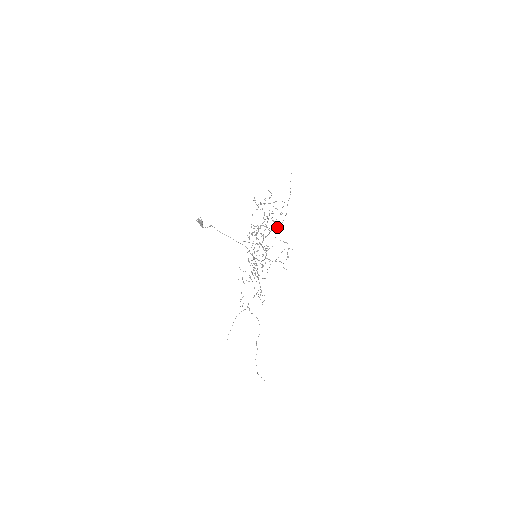
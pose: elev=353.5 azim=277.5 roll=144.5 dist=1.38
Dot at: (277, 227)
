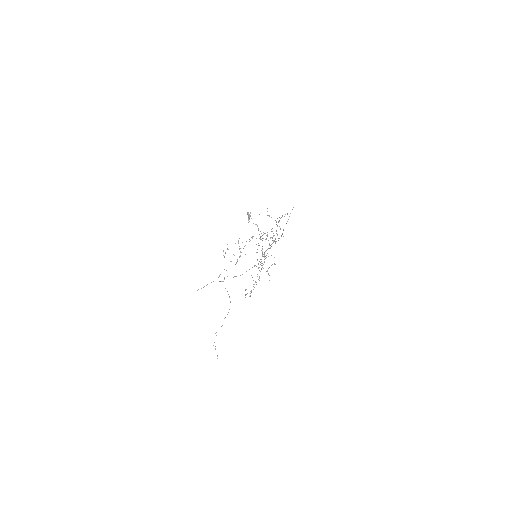
Dot at: (273, 241)
